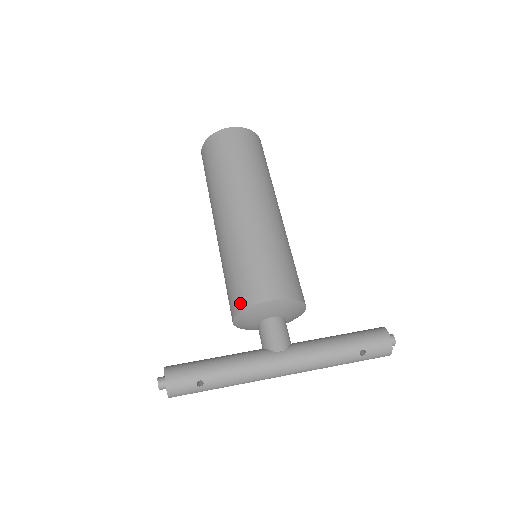
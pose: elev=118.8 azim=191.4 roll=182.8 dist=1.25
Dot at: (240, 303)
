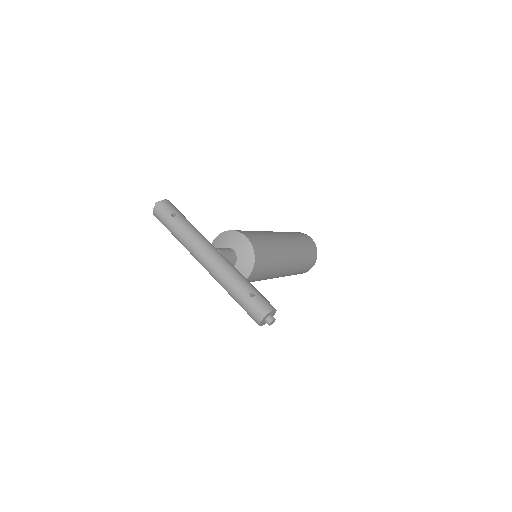
Dot at: occluded
